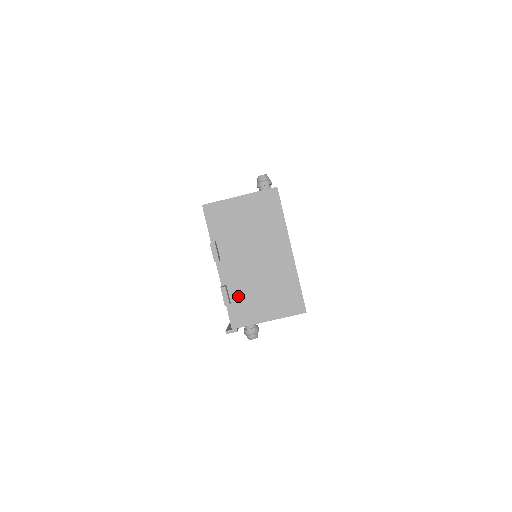
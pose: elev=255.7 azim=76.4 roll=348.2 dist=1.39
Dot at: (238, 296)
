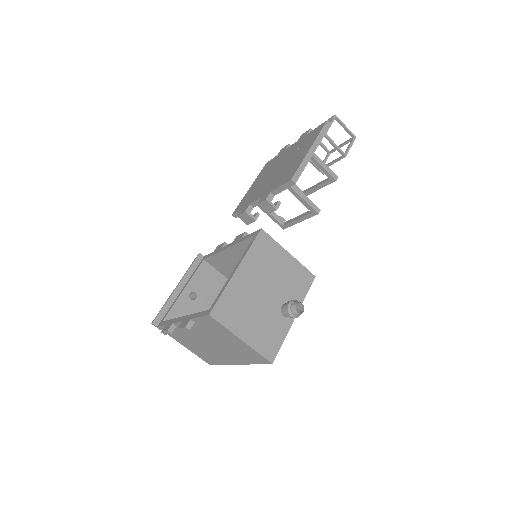
Dot at: (178, 332)
